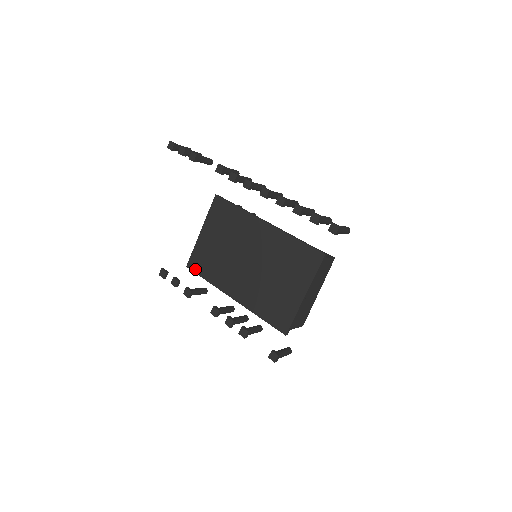
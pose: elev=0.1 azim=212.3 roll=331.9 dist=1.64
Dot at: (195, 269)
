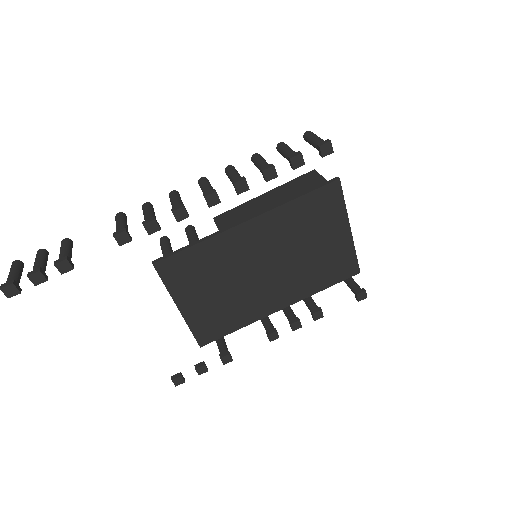
Dot at: (213, 338)
